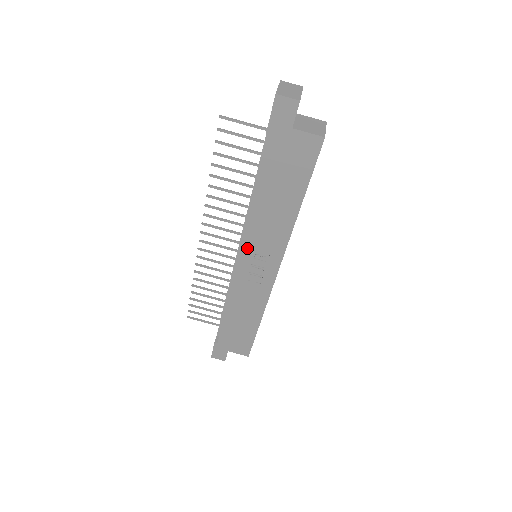
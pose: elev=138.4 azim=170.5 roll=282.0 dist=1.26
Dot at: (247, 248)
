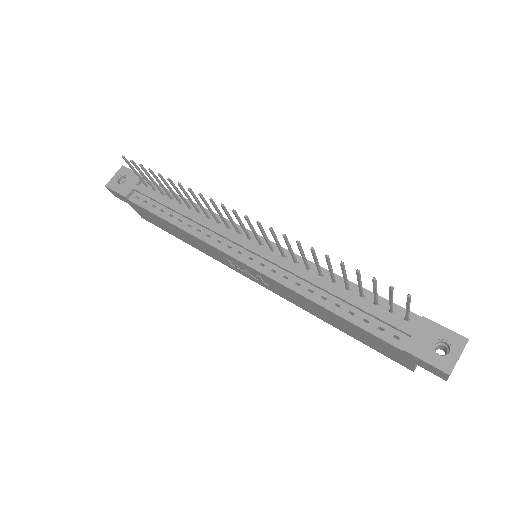
Dot at: (262, 275)
